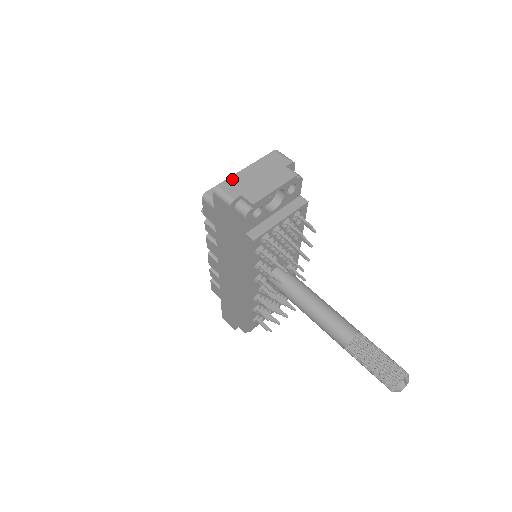
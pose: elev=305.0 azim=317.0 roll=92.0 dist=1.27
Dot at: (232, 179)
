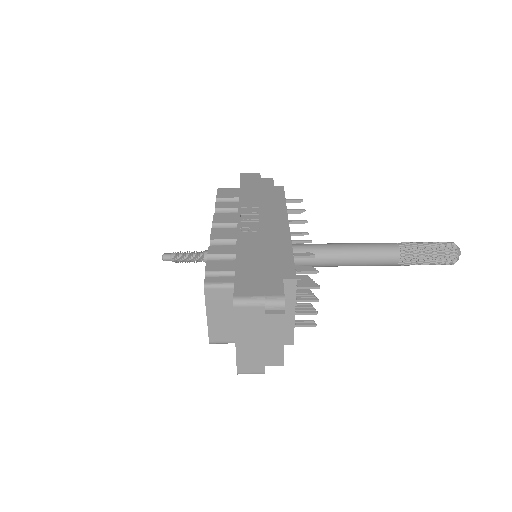
Dot at: (240, 361)
